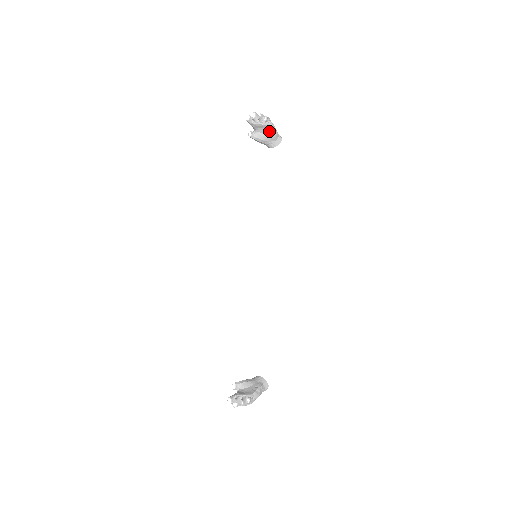
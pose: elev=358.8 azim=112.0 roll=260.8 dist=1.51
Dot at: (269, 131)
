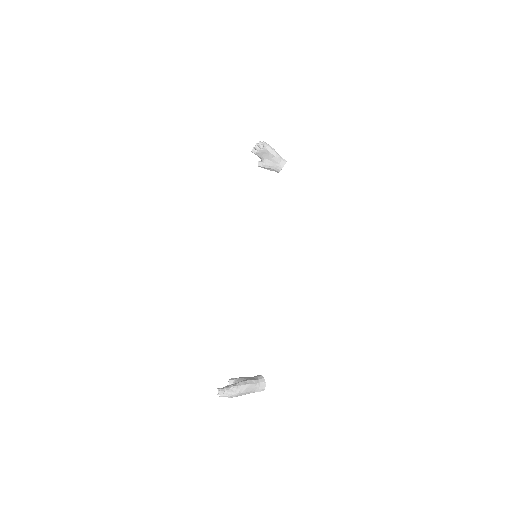
Dot at: (270, 155)
